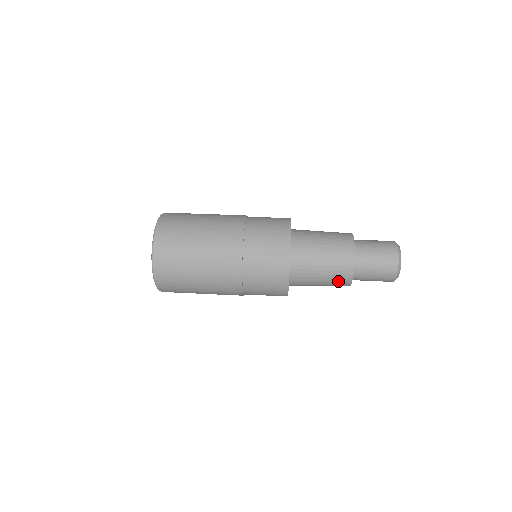
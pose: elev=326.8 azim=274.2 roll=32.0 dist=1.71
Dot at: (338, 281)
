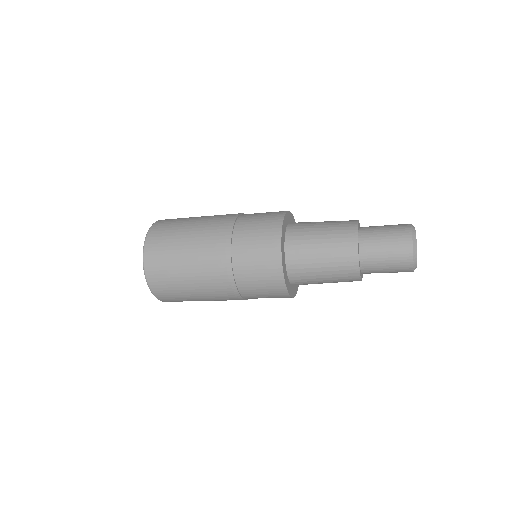
Dot at: (341, 245)
